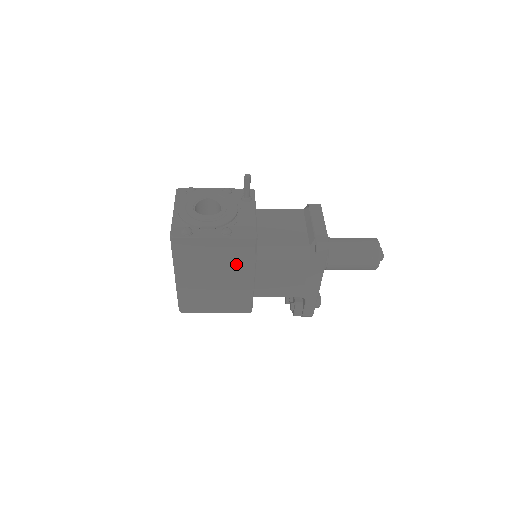
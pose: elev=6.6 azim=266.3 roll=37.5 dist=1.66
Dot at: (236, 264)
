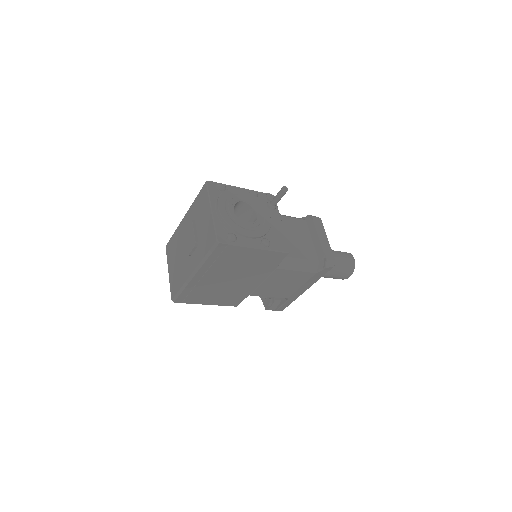
Dot at: (257, 270)
